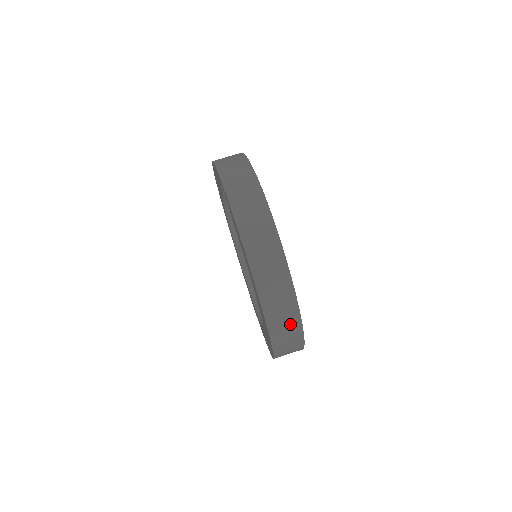
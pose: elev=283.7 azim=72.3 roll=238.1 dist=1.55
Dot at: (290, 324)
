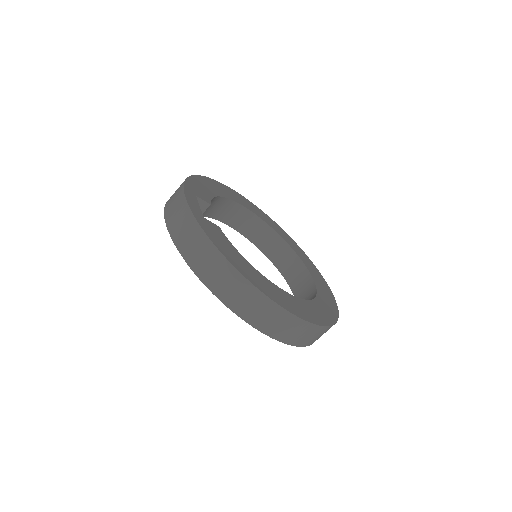
Dot at: (284, 321)
